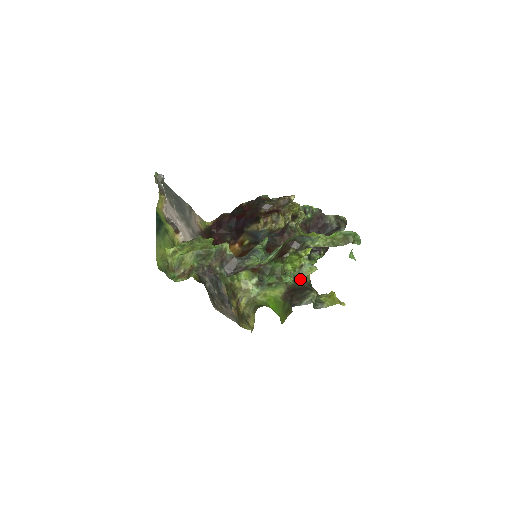
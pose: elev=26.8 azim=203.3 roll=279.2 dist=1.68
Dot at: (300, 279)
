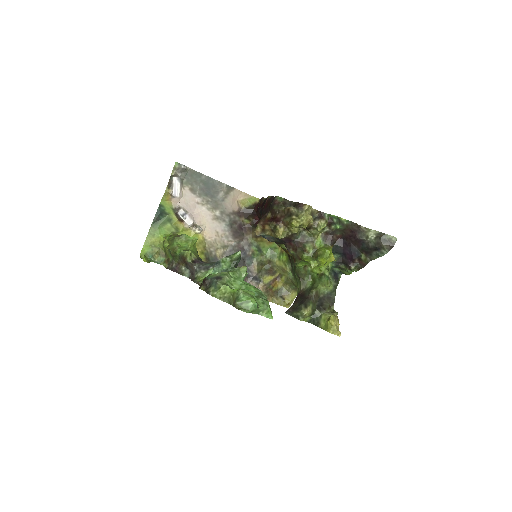
Dot at: (313, 287)
